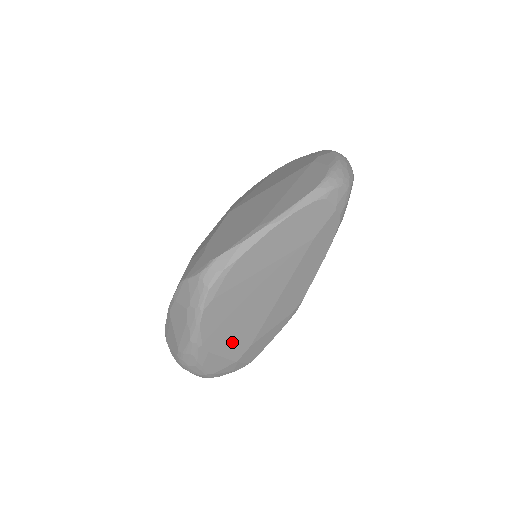
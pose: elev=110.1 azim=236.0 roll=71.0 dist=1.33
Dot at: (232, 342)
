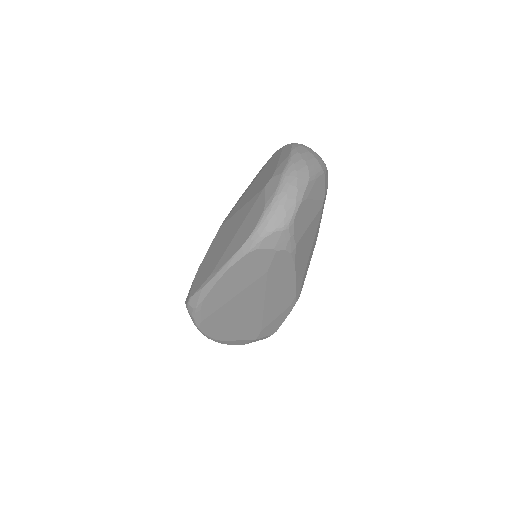
Dot at: (241, 333)
